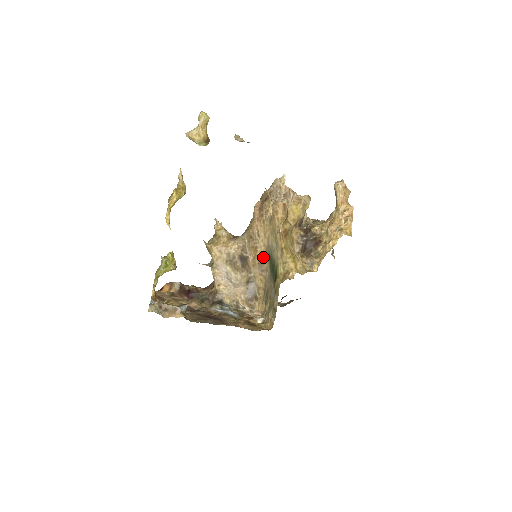
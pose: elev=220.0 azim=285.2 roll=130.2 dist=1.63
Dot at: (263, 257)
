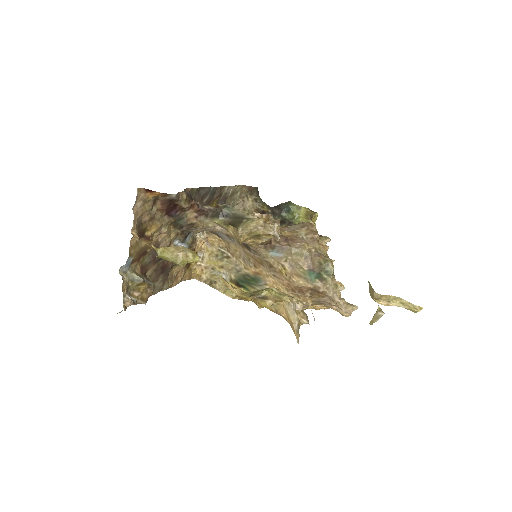
Dot at: (256, 268)
